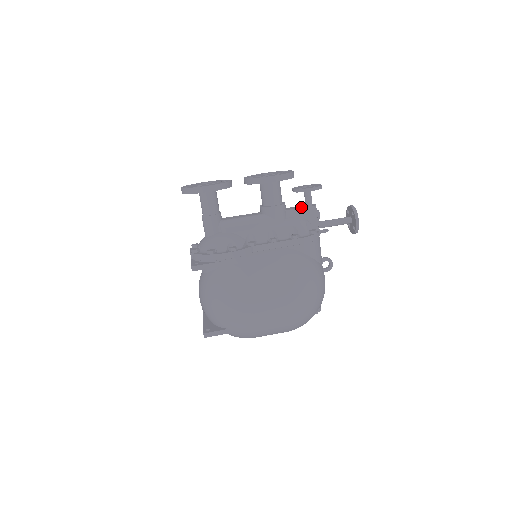
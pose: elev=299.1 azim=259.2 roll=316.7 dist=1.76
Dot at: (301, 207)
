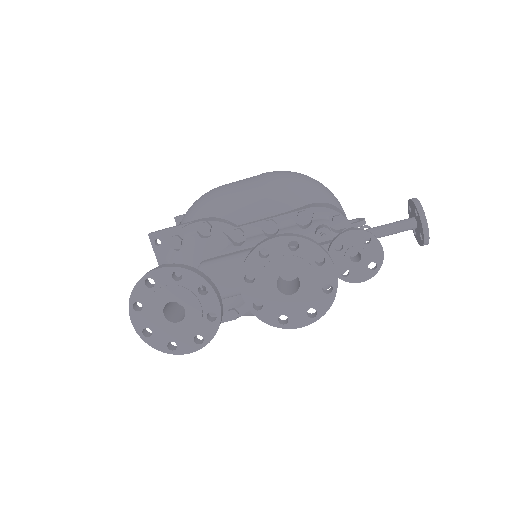
Dot at: occluded
